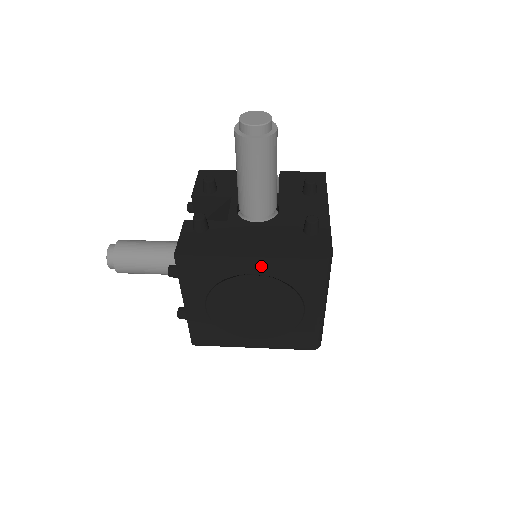
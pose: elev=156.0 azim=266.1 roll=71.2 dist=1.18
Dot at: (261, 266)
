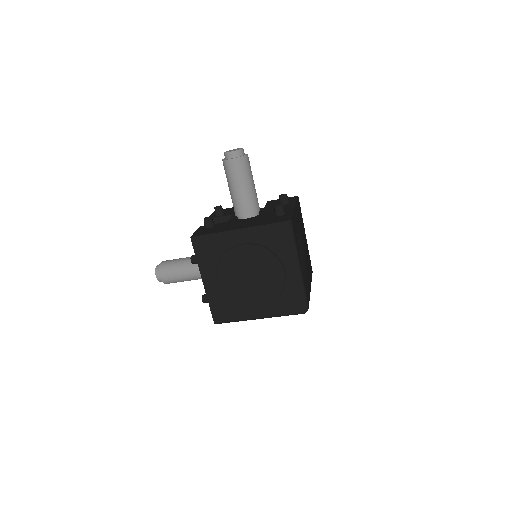
Dot at: (246, 236)
